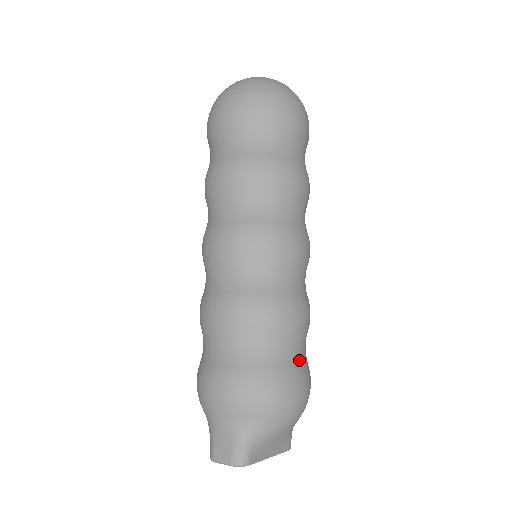
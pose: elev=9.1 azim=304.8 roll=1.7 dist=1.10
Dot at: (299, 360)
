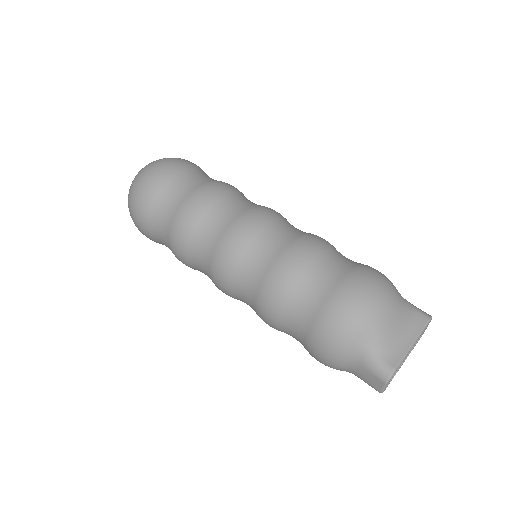
Dot at: (337, 275)
